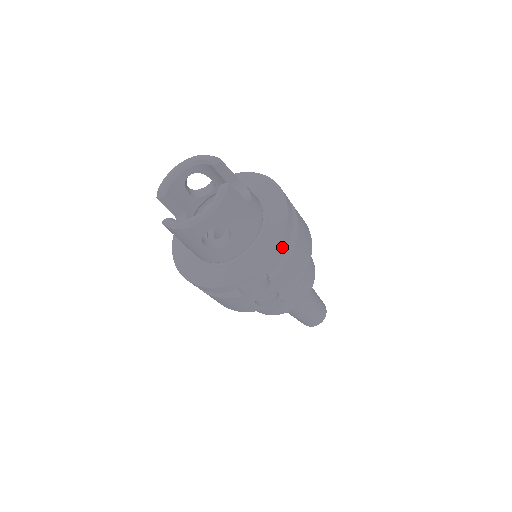
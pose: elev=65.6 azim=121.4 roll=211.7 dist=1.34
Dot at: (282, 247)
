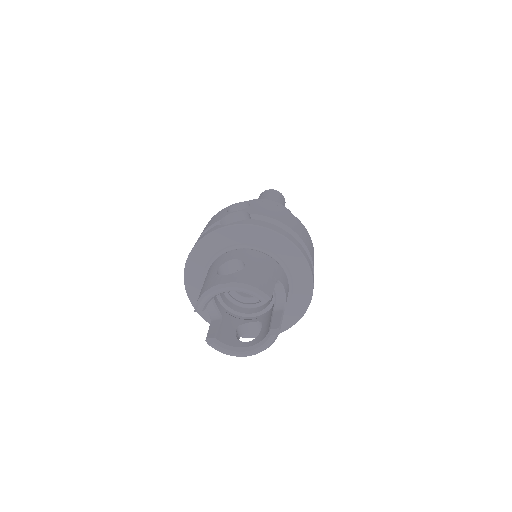
Dot at: occluded
